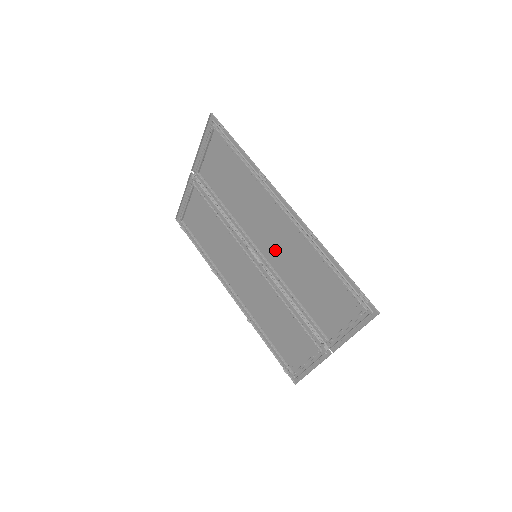
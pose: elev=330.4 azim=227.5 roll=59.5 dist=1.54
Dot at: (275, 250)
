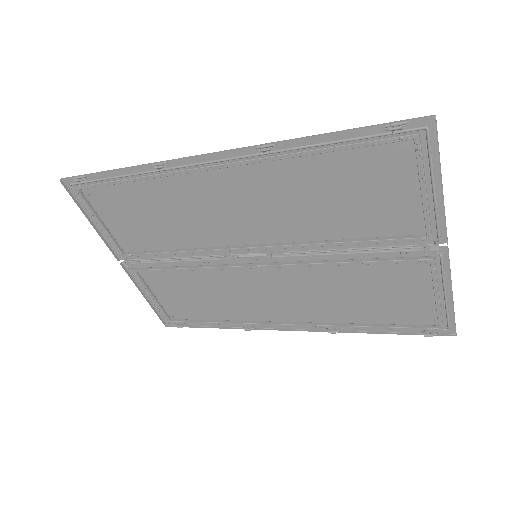
Dot at: (261, 222)
